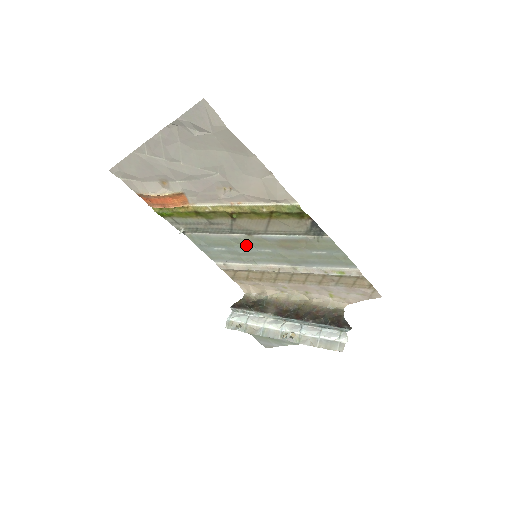
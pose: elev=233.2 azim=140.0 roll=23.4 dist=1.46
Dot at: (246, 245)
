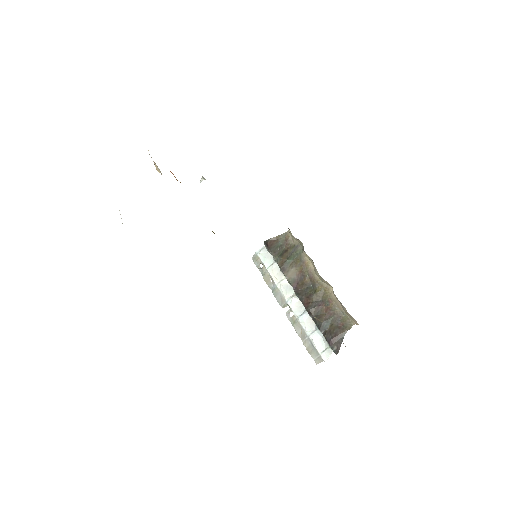
Dot at: occluded
